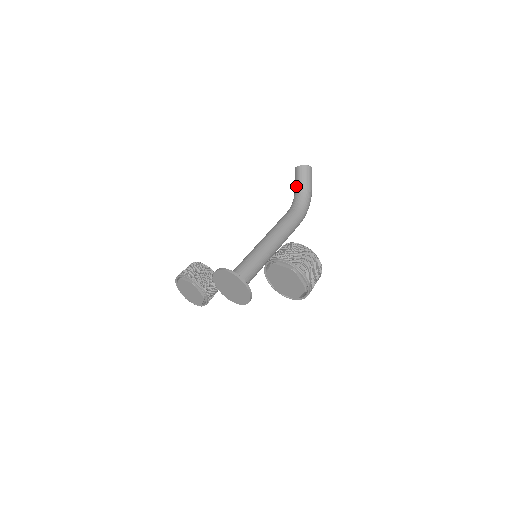
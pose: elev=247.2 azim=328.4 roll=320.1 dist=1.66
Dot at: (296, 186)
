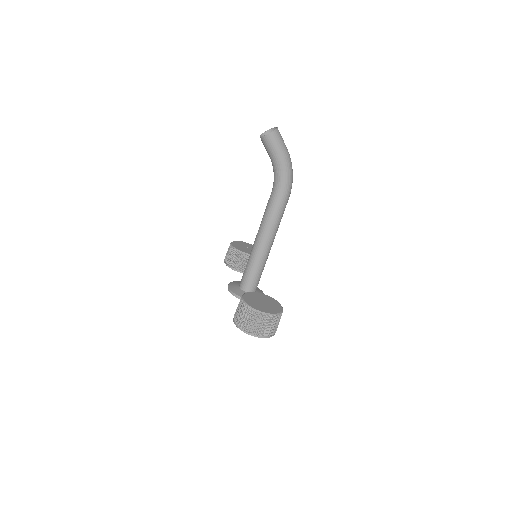
Dot at: occluded
